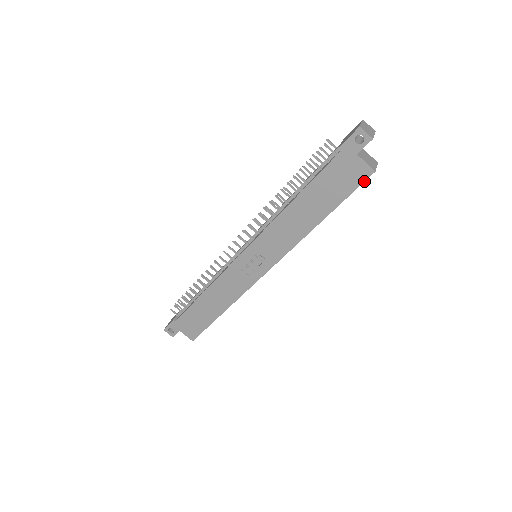
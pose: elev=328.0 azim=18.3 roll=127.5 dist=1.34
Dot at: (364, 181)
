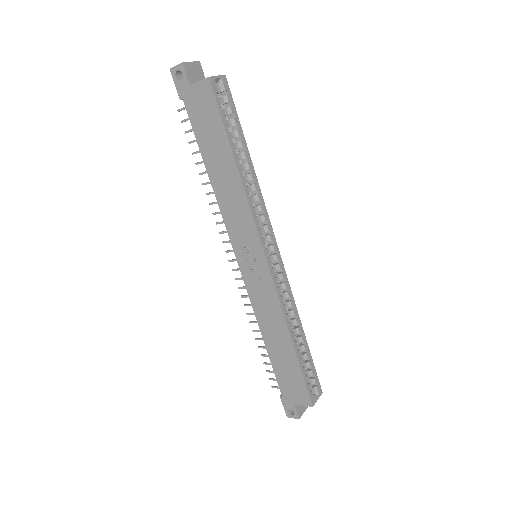
Dot at: (213, 94)
